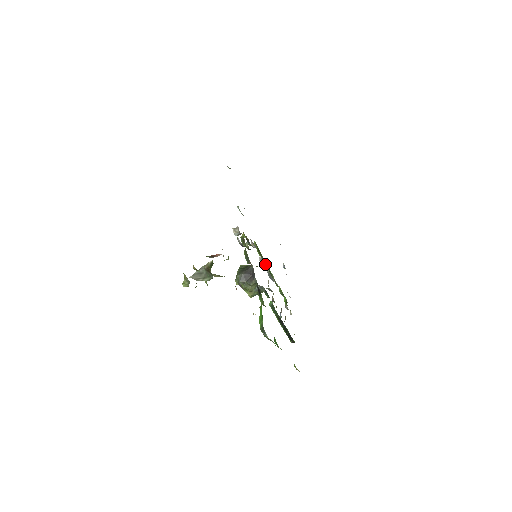
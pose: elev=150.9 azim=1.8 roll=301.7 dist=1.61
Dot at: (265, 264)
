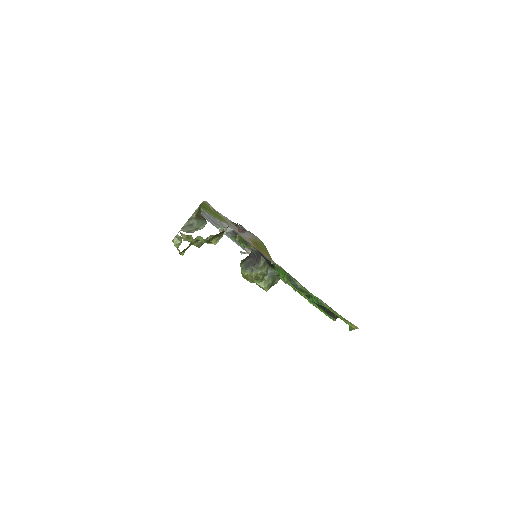
Dot at: occluded
